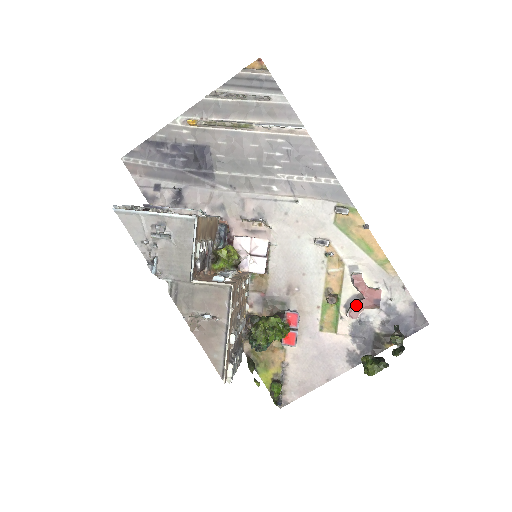
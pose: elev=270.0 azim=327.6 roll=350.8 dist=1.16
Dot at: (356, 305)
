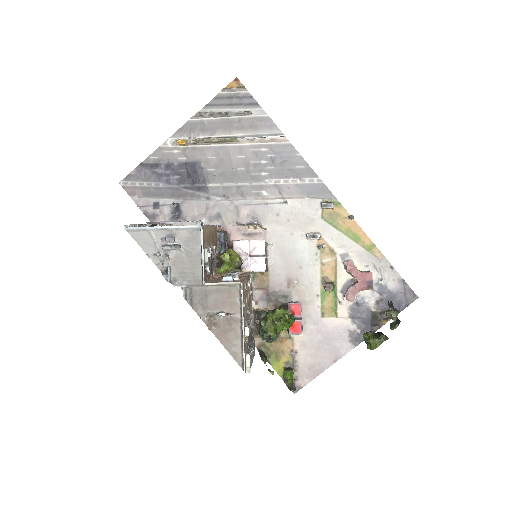
Dot at: (351, 289)
